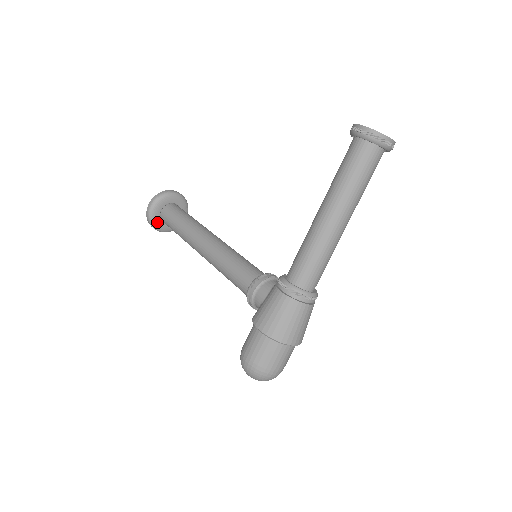
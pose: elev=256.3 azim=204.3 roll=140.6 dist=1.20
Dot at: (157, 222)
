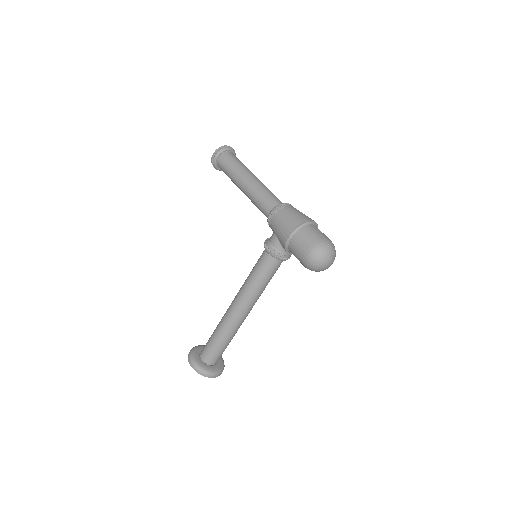
Dot at: (206, 367)
